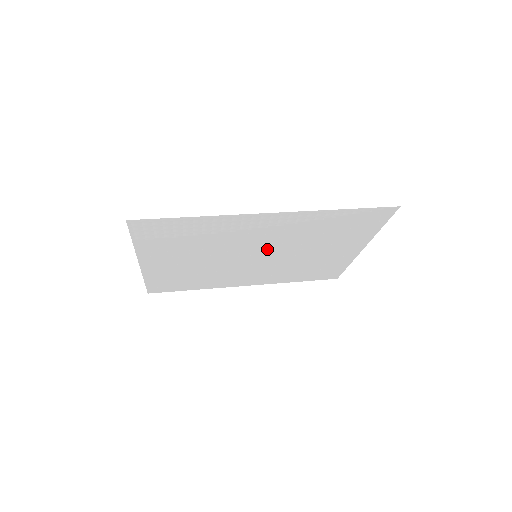
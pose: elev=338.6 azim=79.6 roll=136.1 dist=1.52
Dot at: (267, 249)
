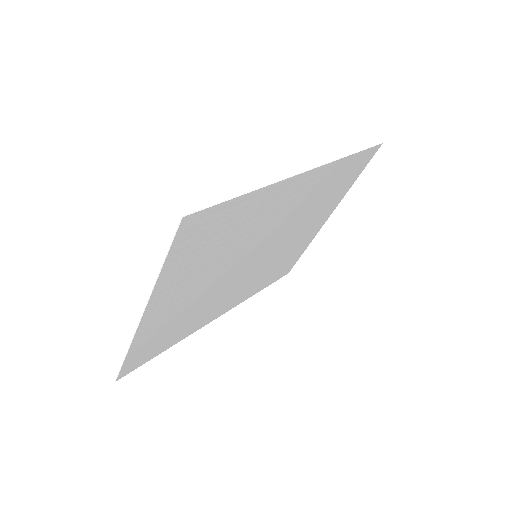
Dot at: (270, 240)
